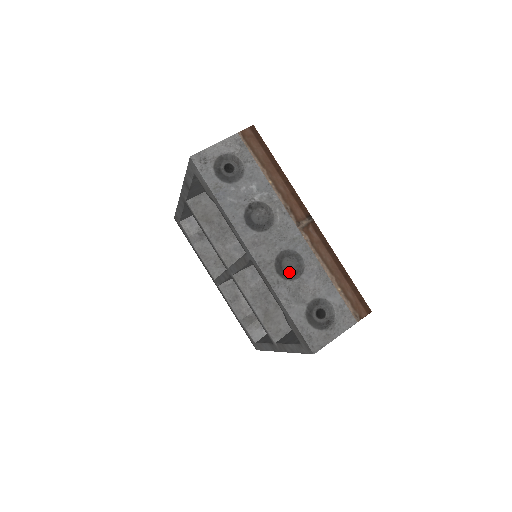
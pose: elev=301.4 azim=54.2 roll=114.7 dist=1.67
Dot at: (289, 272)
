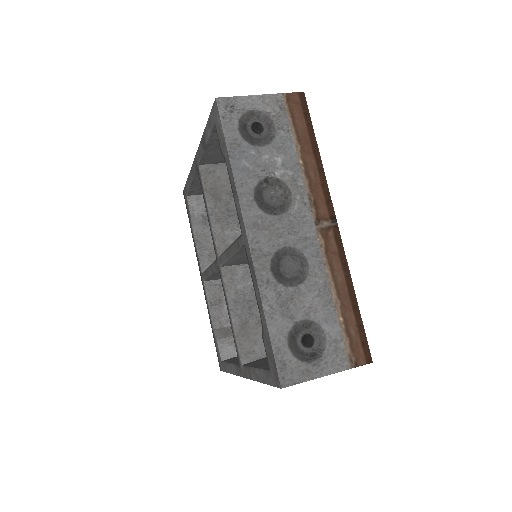
Dot at: (286, 275)
